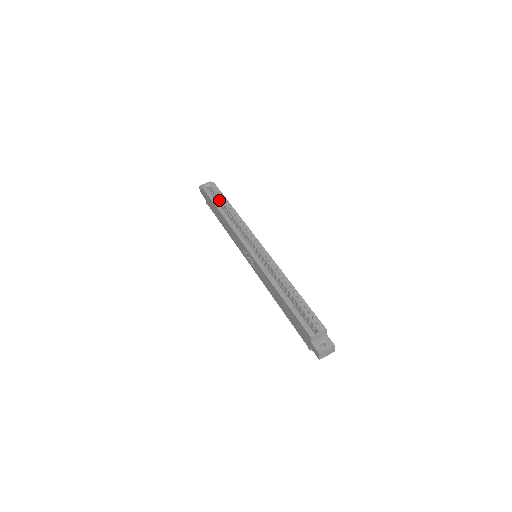
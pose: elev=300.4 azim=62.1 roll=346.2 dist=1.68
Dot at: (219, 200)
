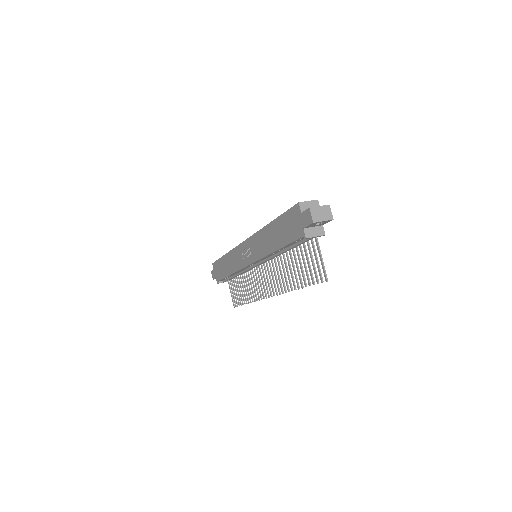
Dot at: occluded
